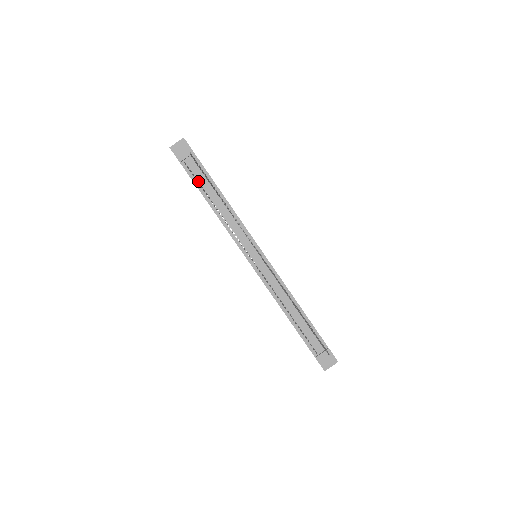
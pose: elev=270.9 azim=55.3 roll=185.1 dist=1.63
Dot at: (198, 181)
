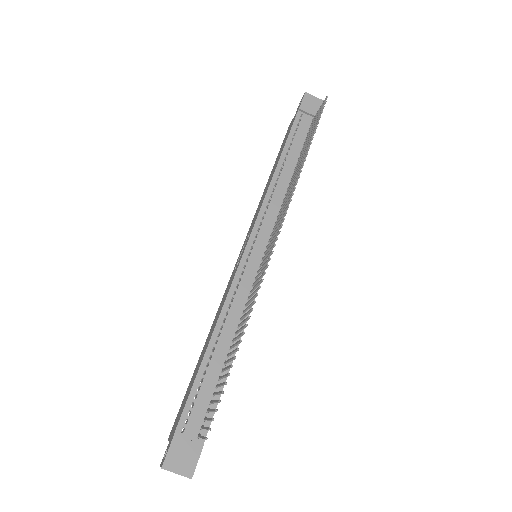
Dot at: (294, 138)
